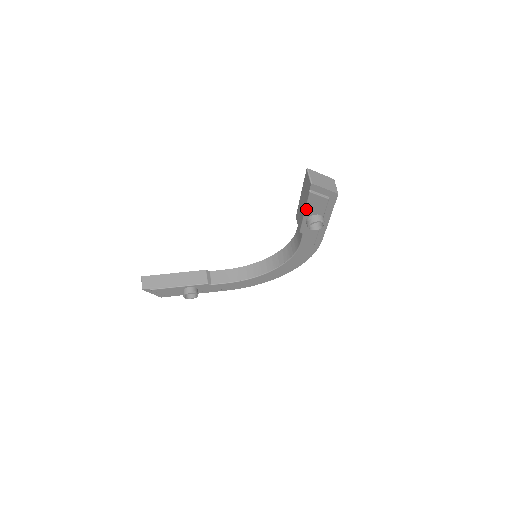
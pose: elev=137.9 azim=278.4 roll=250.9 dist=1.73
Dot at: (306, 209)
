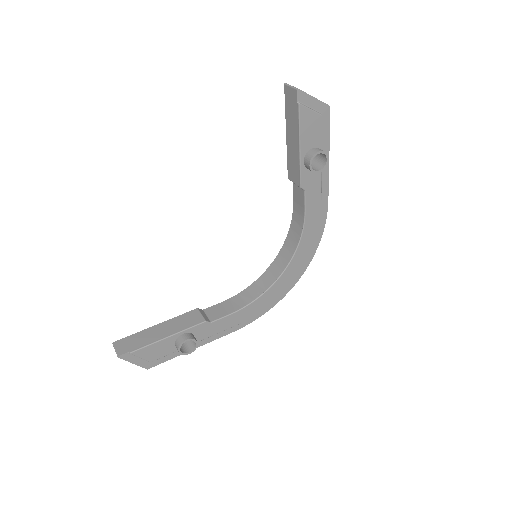
Dot at: (300, 139)
